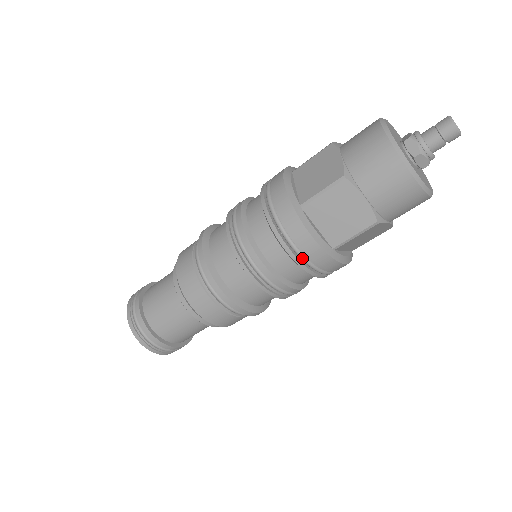
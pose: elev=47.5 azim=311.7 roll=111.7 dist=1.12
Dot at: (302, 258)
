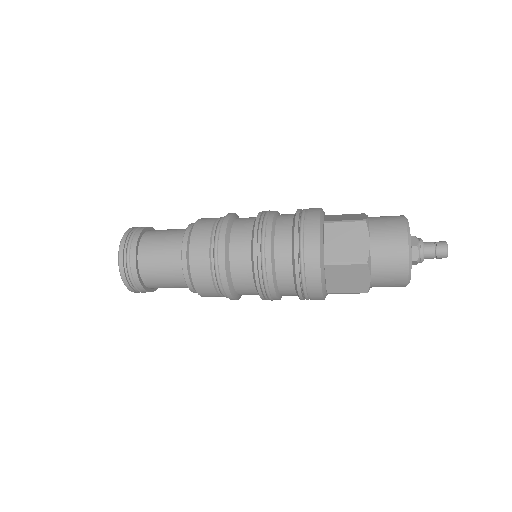
Dot at: (305, 294)
